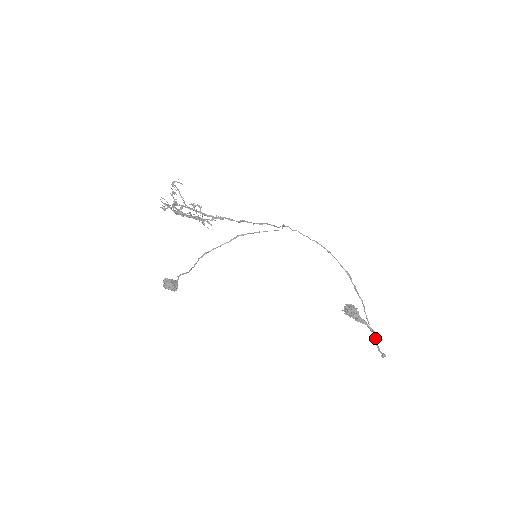
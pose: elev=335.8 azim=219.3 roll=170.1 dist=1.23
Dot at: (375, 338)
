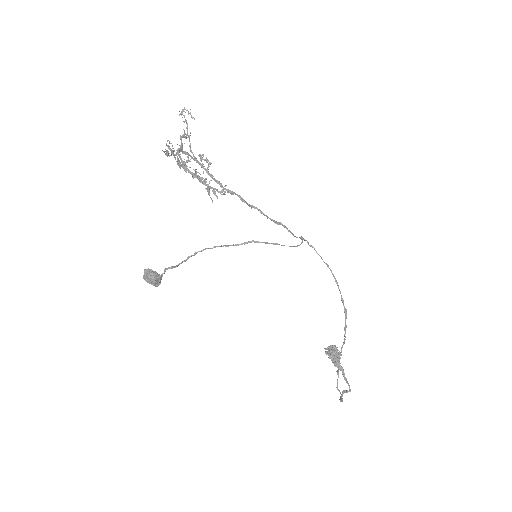
Dot at: (338, 373)
